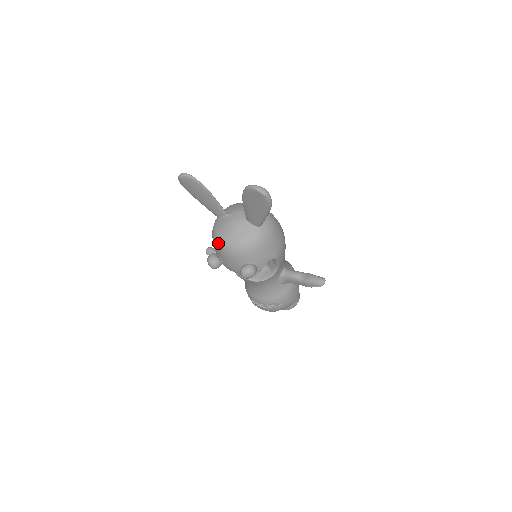
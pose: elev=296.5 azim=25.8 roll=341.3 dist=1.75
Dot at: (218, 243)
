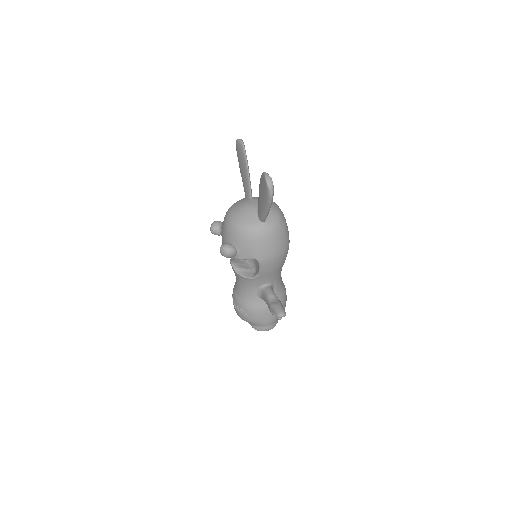
Dot at: (227, 213)
